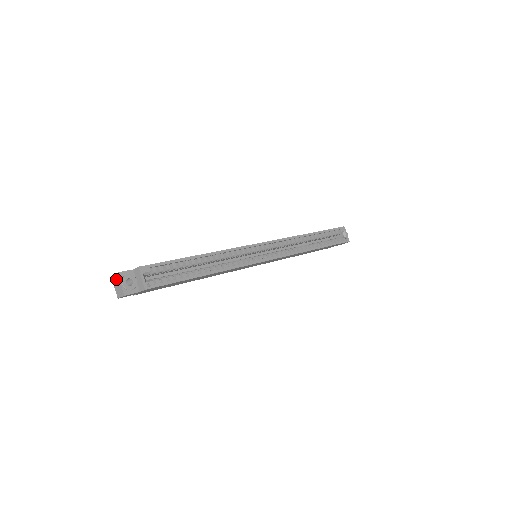
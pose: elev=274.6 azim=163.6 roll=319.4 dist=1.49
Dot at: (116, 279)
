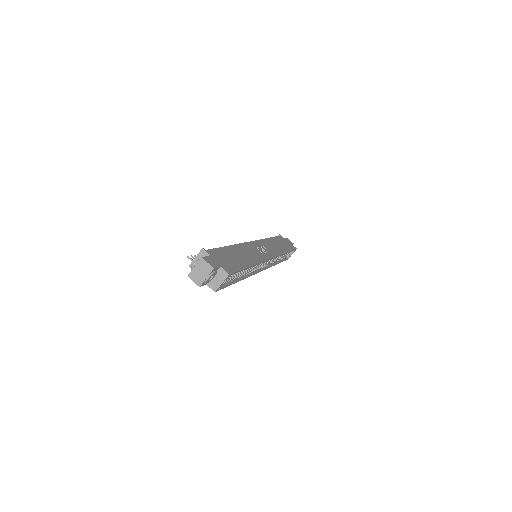
Dot at: (205, 267)
